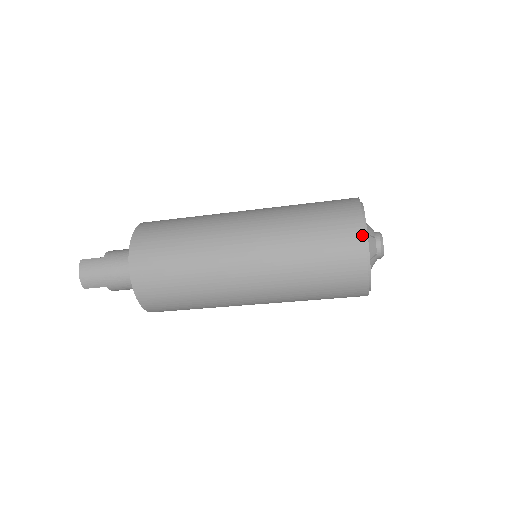
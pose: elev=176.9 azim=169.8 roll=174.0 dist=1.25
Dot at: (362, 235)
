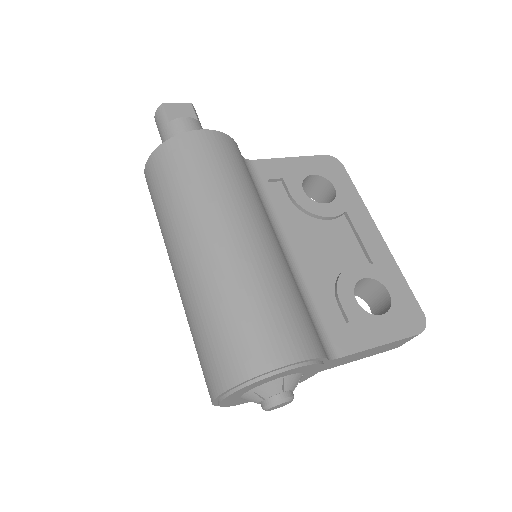
Dot at: (218, 392)
